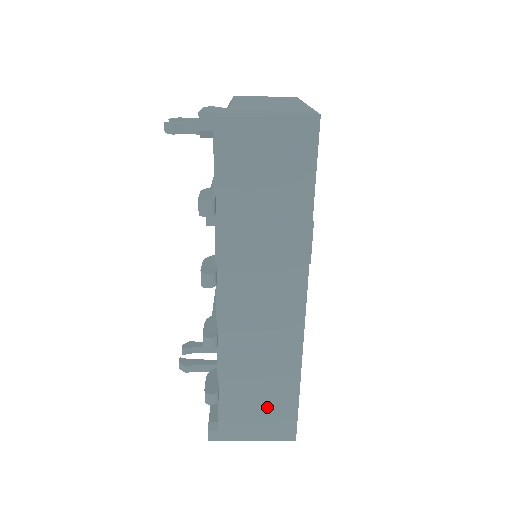
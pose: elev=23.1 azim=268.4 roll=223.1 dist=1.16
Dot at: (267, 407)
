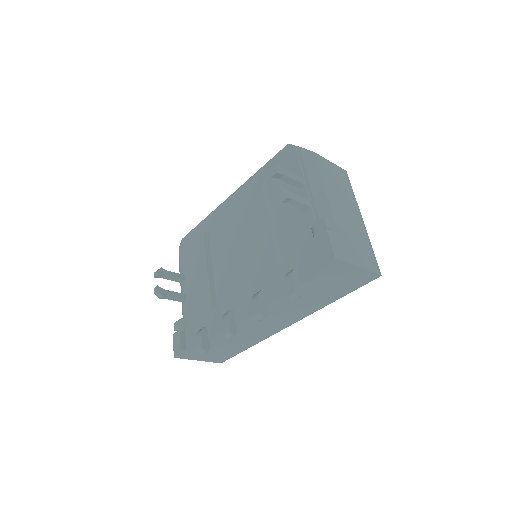
Dot at: (222, 352)
